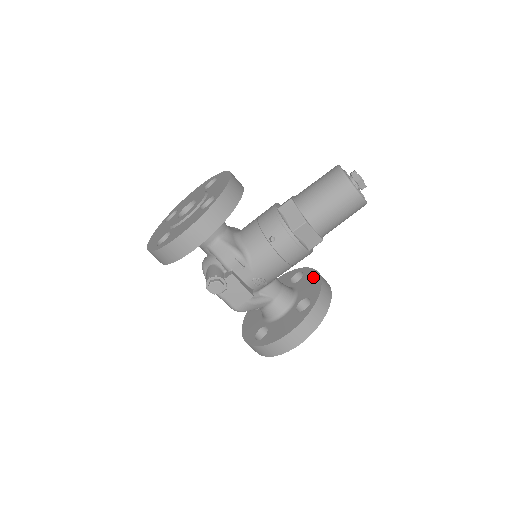
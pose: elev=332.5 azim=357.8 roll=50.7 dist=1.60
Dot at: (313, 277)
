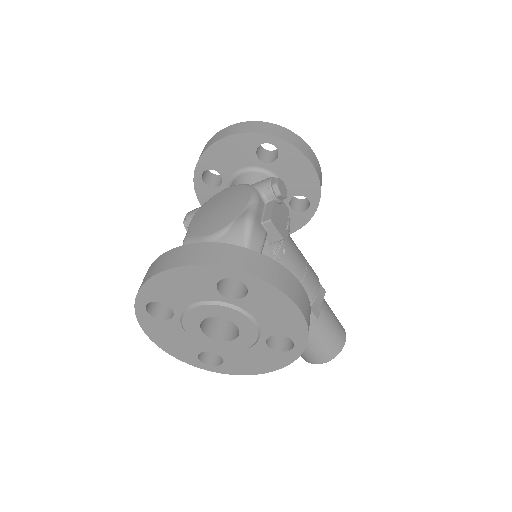
Dot at: occluded
